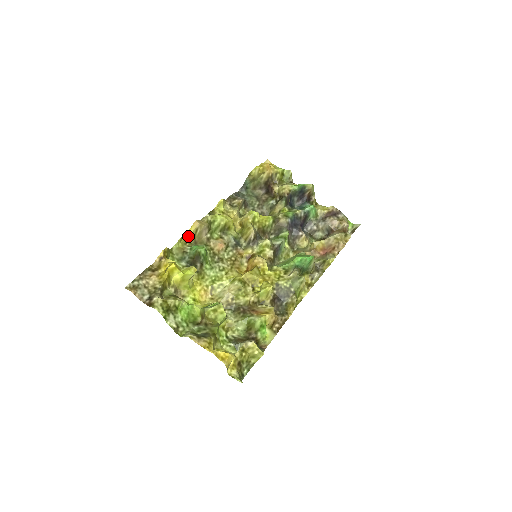
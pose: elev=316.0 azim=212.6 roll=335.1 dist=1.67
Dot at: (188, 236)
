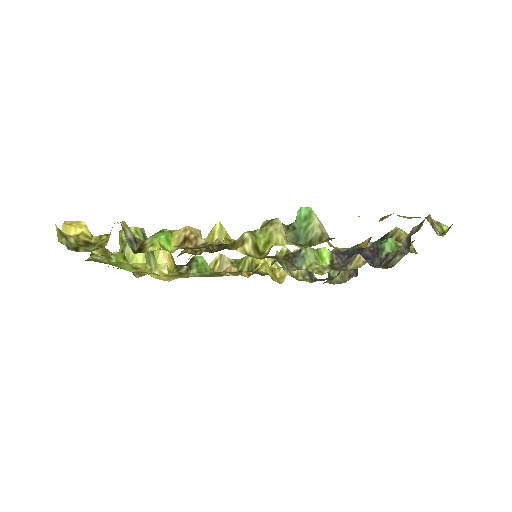
Dot at: occluded
